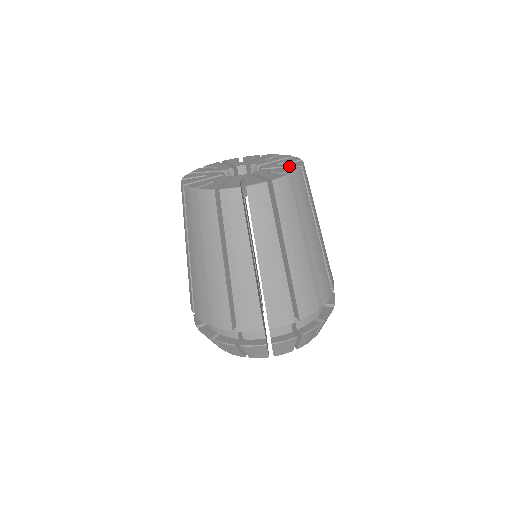
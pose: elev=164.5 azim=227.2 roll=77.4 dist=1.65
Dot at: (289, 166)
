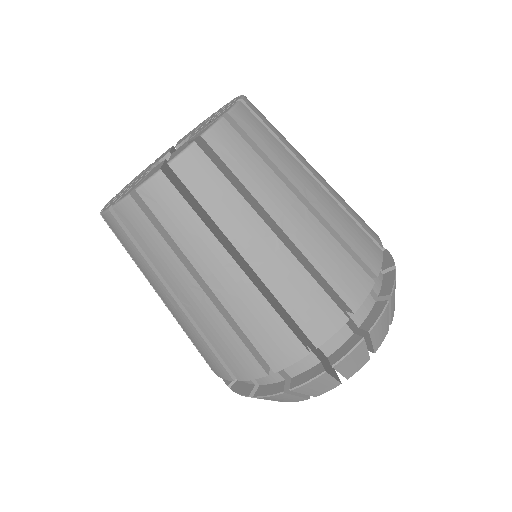
Dot at: (226, 106)
